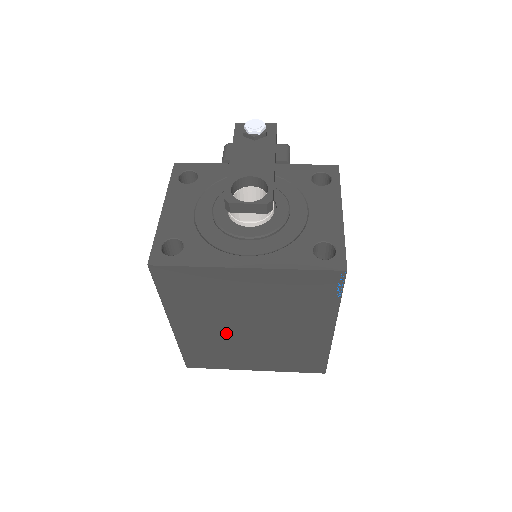
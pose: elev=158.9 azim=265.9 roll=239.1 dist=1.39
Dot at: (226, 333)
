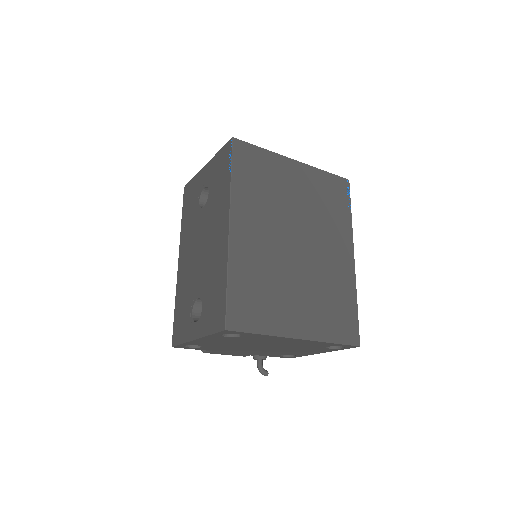
Dot at: (276, 249)
